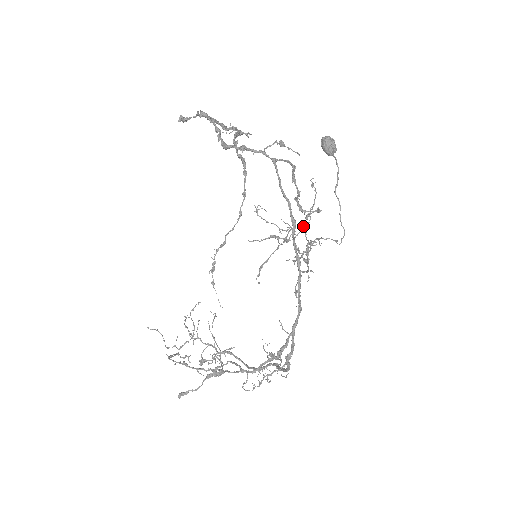
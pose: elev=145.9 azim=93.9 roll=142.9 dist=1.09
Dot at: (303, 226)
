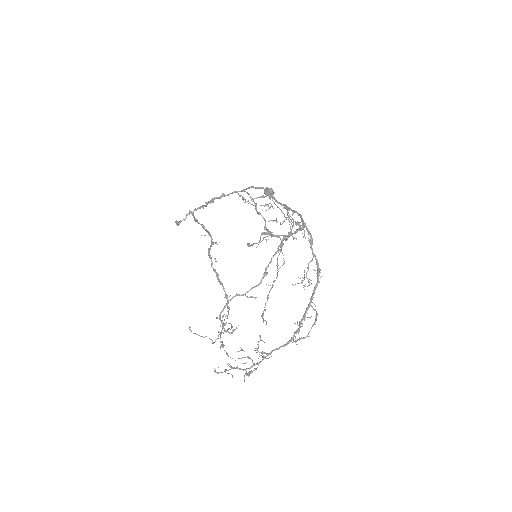
Dot at: (278, 271)
